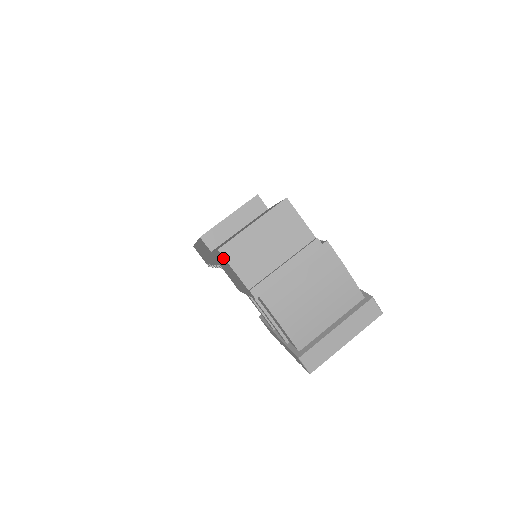
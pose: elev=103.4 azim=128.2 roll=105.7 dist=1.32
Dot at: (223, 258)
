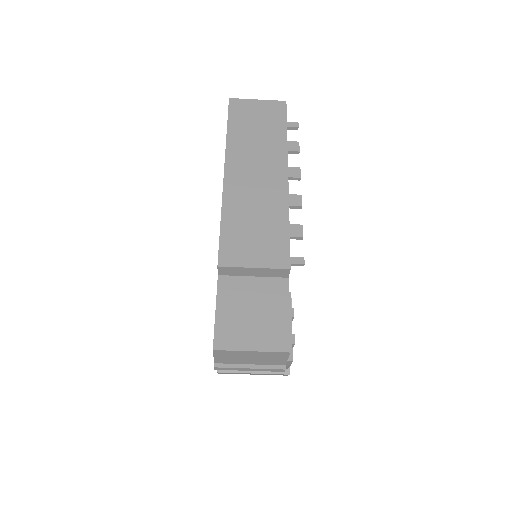
Dot at: occluded
